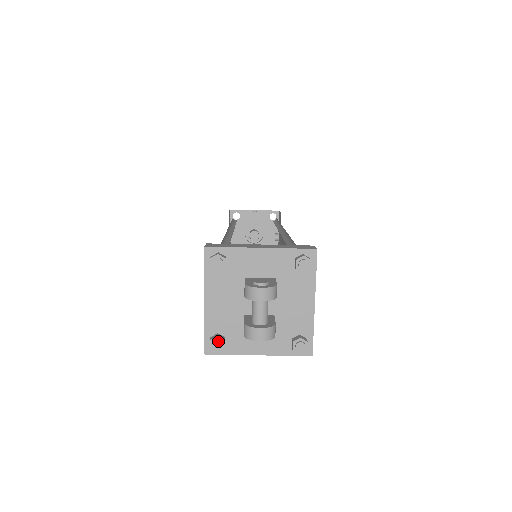
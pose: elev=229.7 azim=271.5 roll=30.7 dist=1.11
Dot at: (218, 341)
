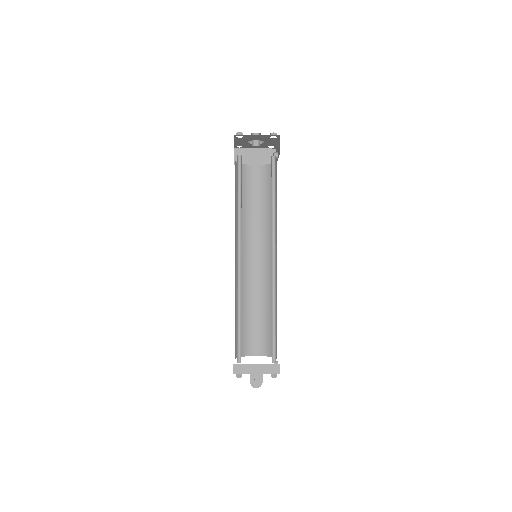
Dot at: occluded
